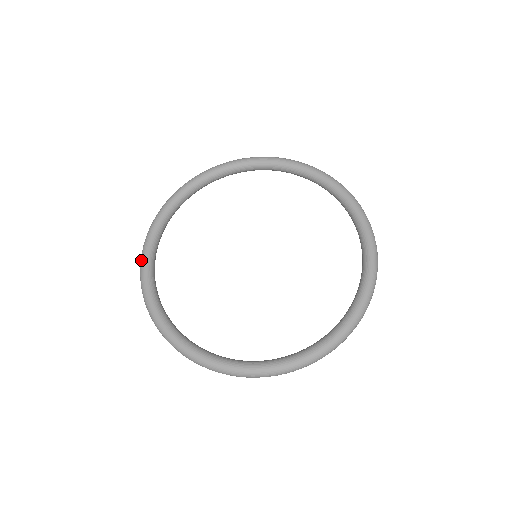
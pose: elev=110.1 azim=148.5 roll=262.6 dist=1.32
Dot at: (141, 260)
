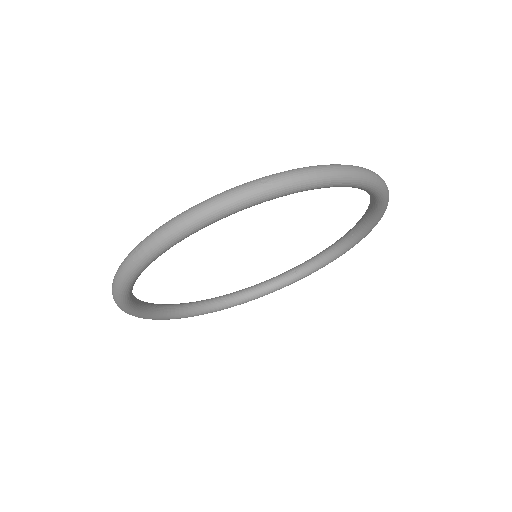
Dot at: occluded
